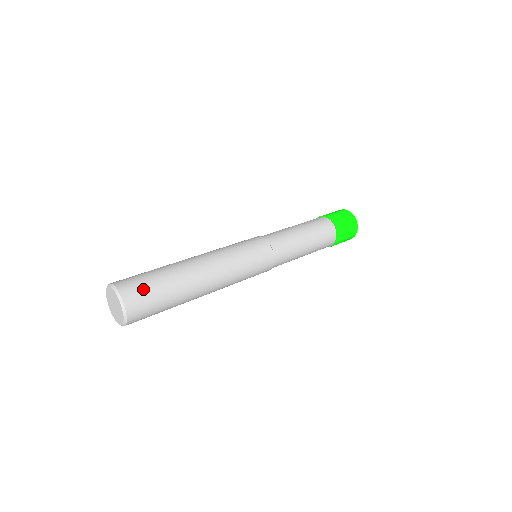
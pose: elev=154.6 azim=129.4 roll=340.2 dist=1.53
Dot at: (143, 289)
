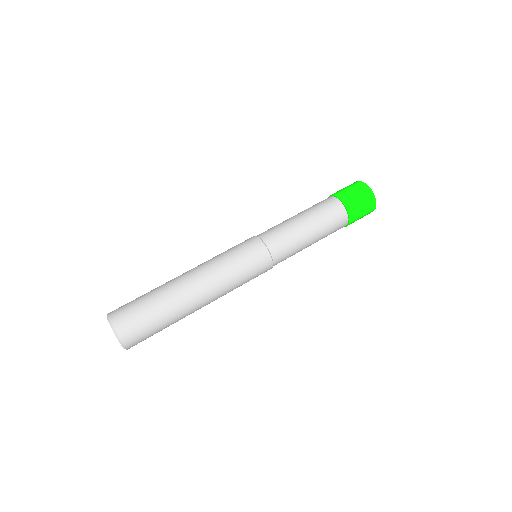
Dot at: (145, 337)
